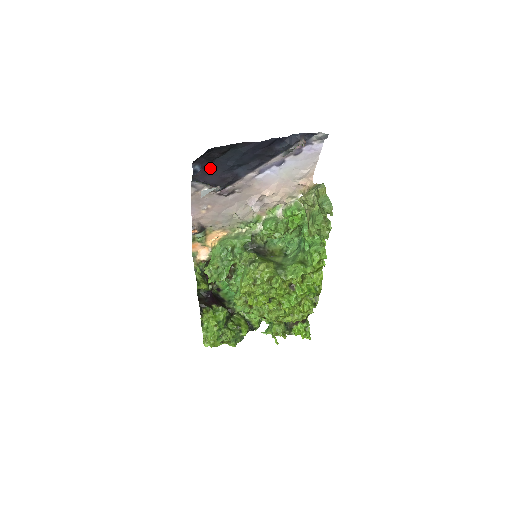
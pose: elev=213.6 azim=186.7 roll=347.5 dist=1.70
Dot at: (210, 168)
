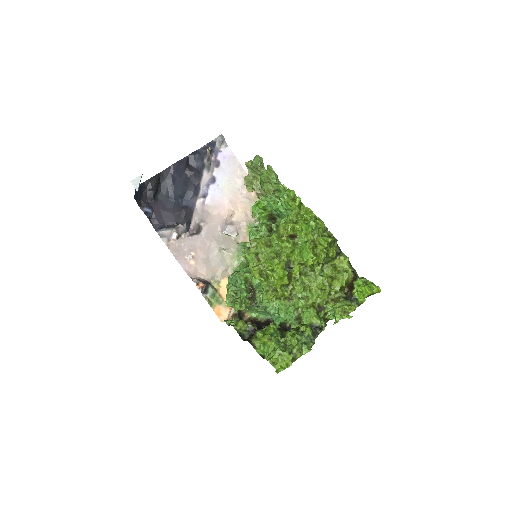
Dot at: (159, 209)
